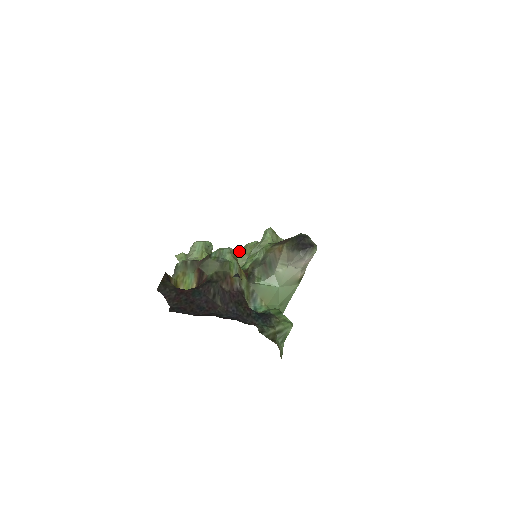
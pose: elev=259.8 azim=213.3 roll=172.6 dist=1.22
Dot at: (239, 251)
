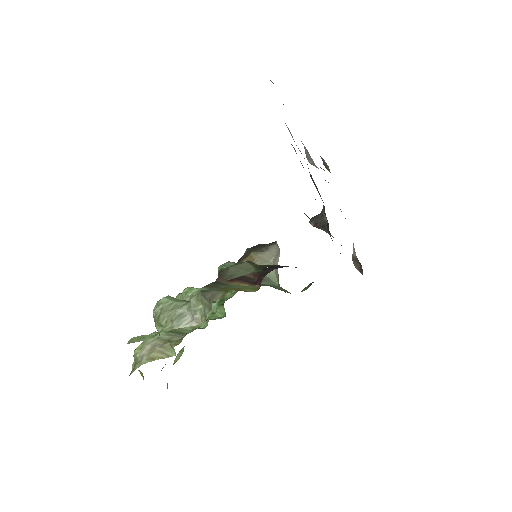
Dot at: occluded
